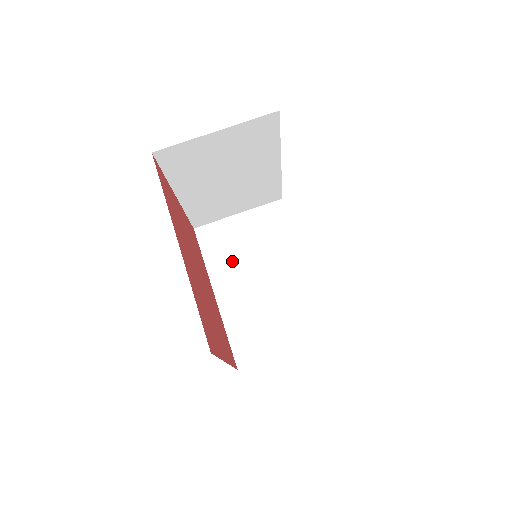
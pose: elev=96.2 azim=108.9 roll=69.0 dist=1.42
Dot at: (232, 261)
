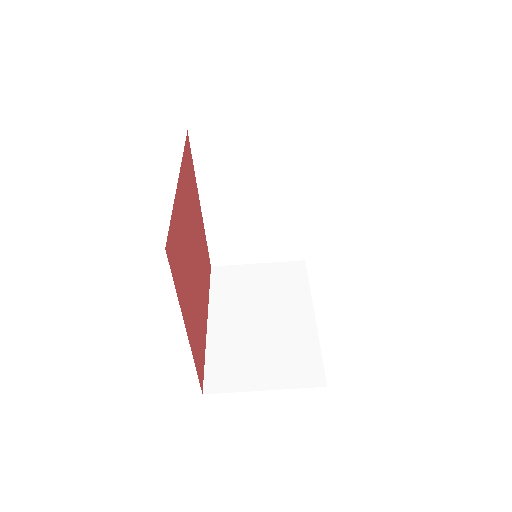
Dot at: (227, 179)
